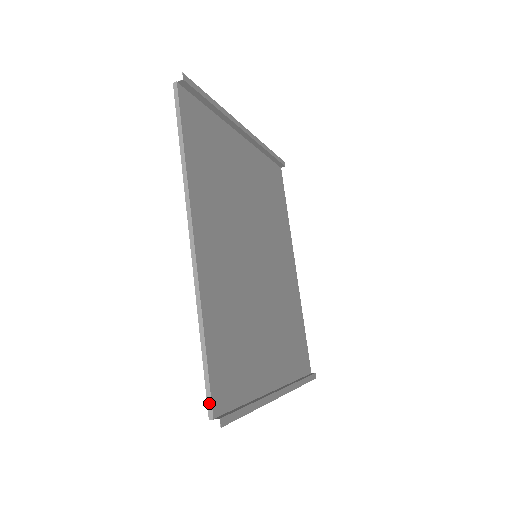
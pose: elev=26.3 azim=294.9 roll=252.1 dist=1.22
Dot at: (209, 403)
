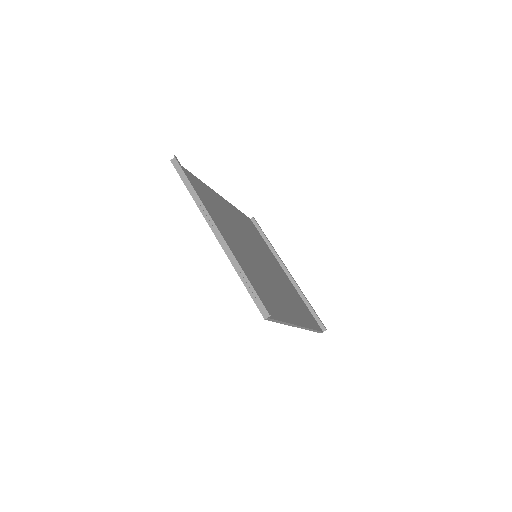
Dot at: occluded
